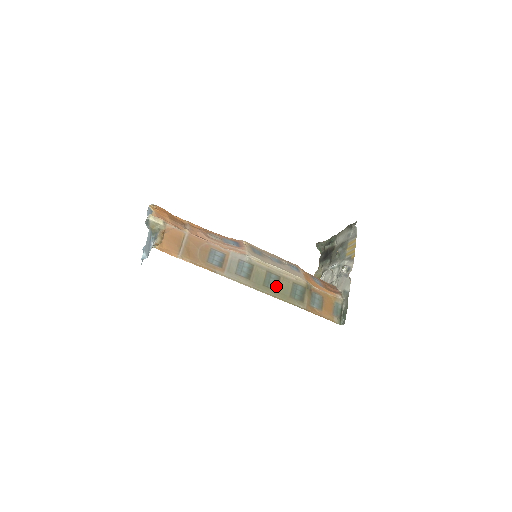
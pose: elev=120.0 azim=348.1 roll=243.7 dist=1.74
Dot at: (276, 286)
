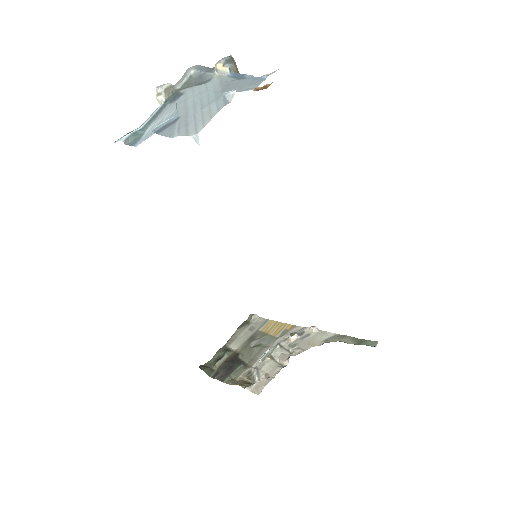
Dot at: occluded
